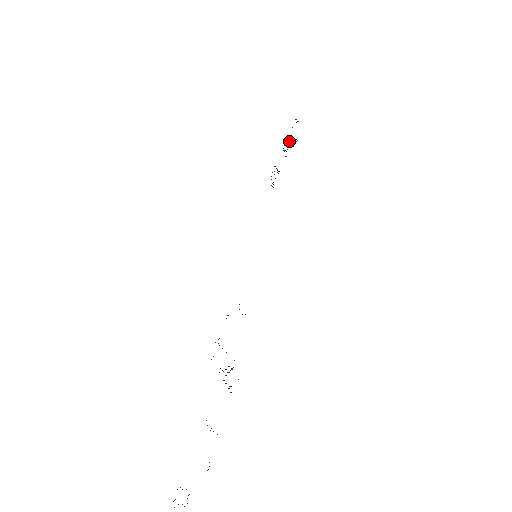
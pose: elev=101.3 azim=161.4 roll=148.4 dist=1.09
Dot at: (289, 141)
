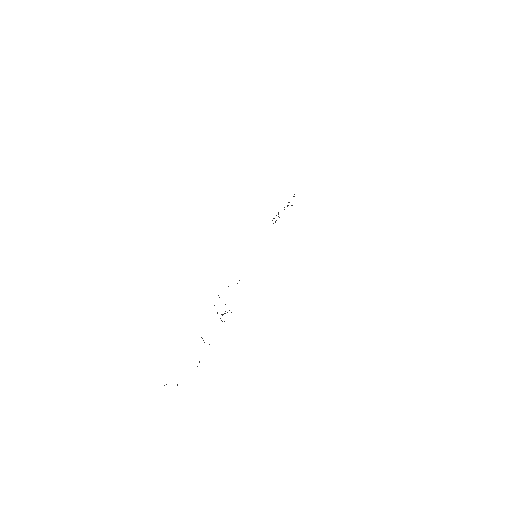
Dot at: occluded
